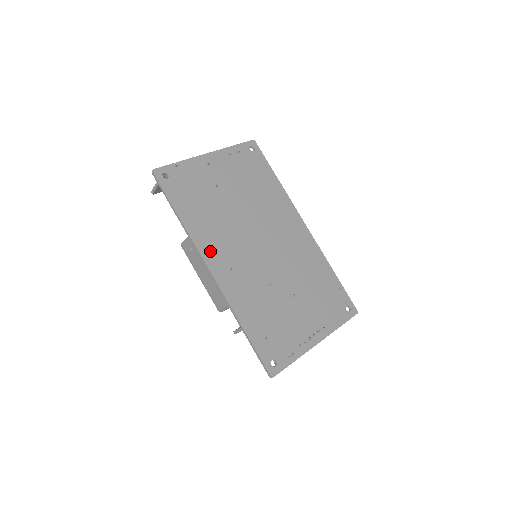
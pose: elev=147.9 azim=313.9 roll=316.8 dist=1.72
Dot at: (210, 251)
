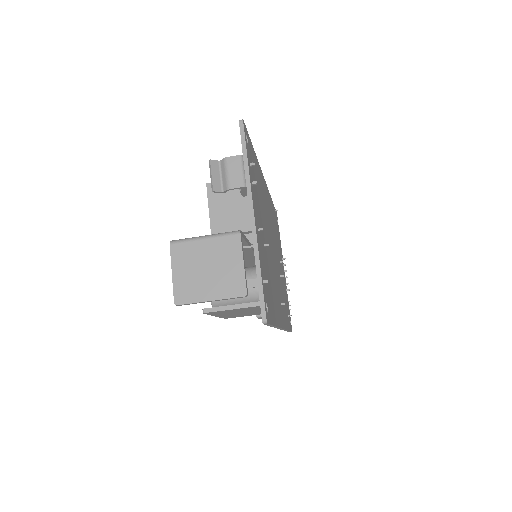
Dot at: occluded
